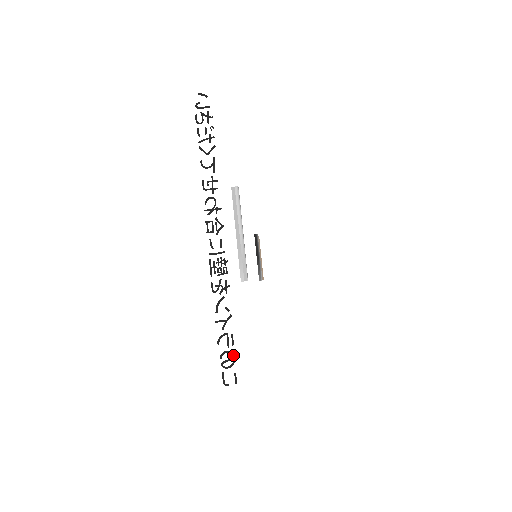
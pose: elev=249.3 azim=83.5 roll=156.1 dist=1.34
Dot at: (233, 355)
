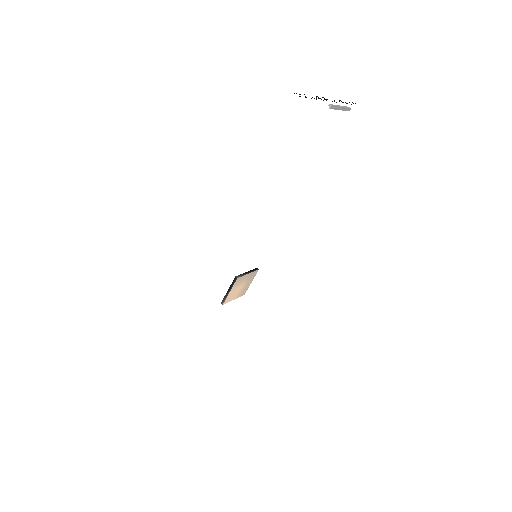
Dot at: (306, 97)
